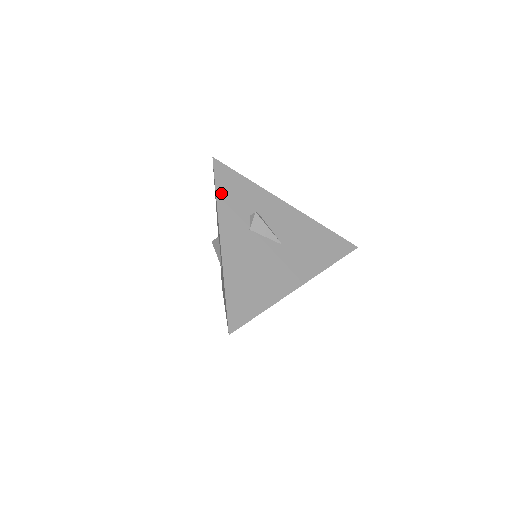
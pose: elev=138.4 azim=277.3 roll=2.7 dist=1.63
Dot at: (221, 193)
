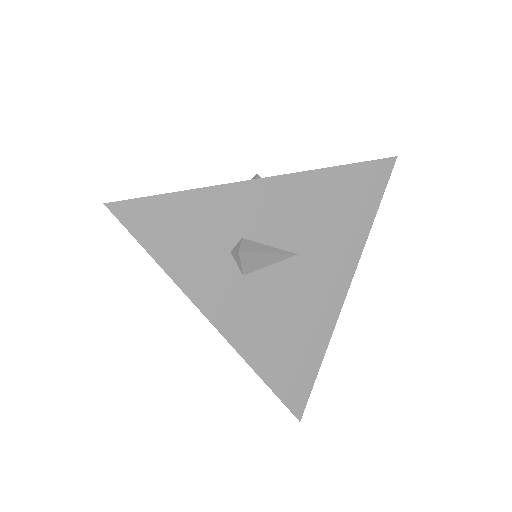
Dot at: (166, 257)
